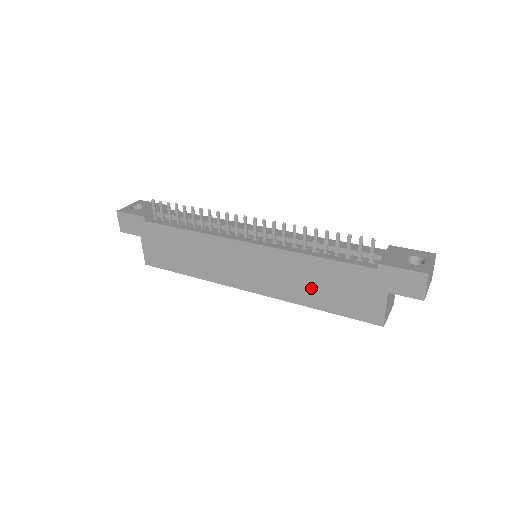
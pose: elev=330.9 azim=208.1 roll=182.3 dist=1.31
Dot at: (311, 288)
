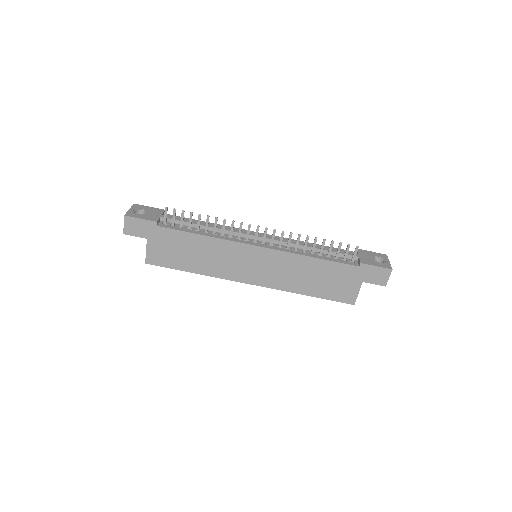
Dot at: (306, 280)
